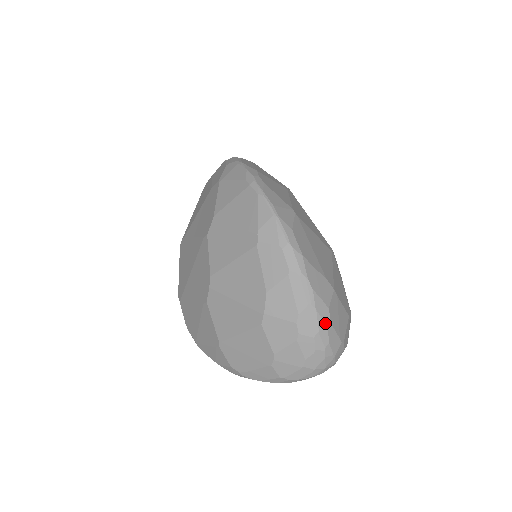
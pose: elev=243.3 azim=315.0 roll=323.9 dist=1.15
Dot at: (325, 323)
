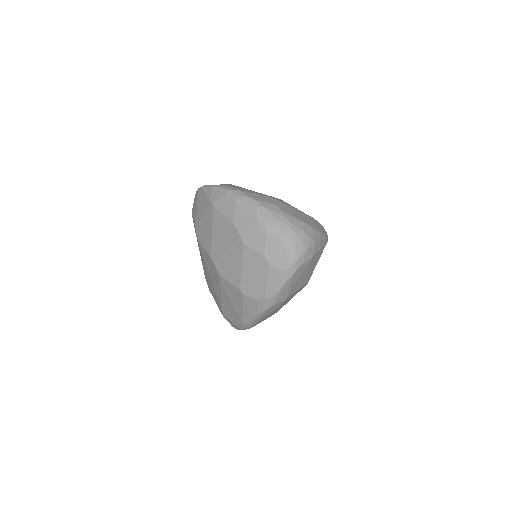
Dot at: (277, 212)
